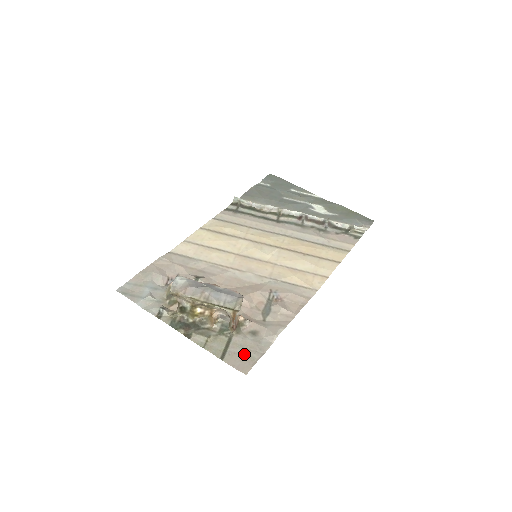
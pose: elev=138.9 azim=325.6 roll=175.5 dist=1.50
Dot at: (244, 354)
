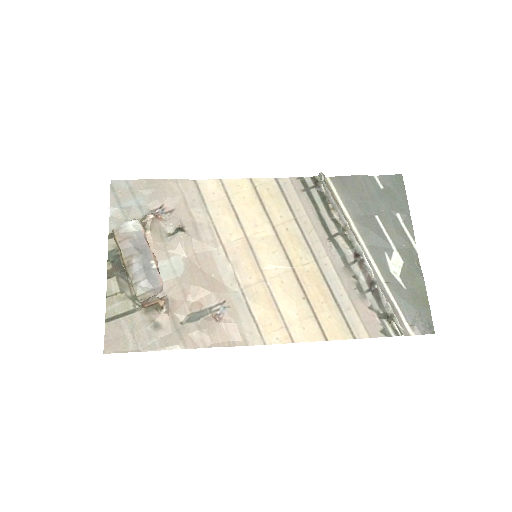
Dot at: (125, 335)
